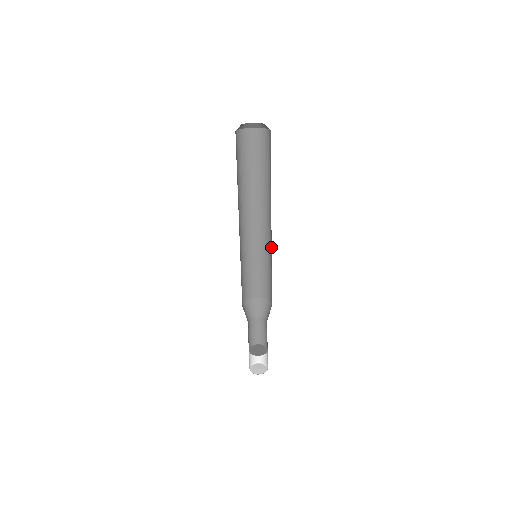
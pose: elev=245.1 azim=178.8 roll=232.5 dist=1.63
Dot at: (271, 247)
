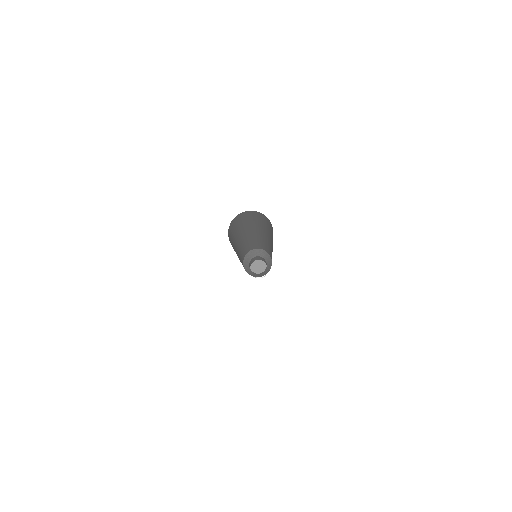
Dot at: (262, 240)
